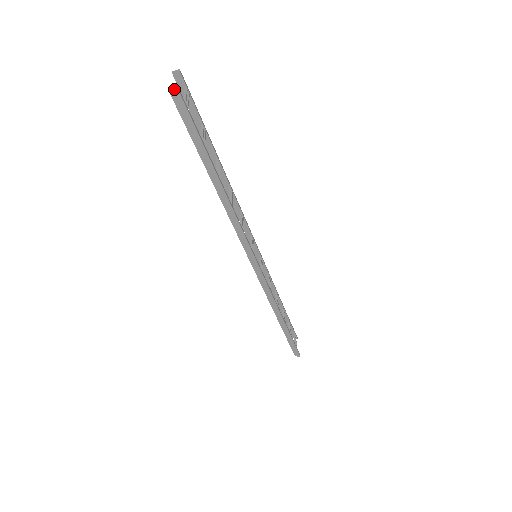
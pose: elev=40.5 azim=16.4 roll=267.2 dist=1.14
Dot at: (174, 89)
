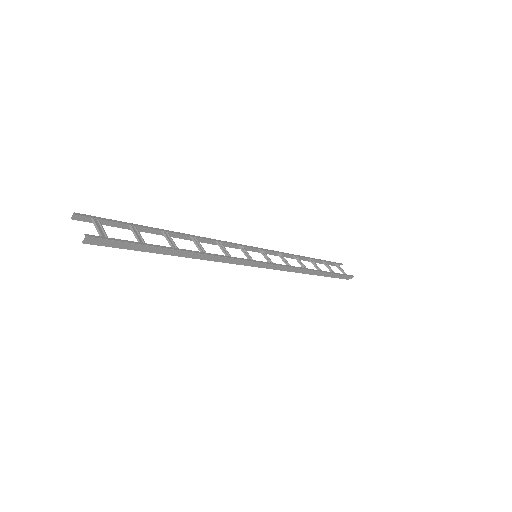
Dot at: (84, 239)
